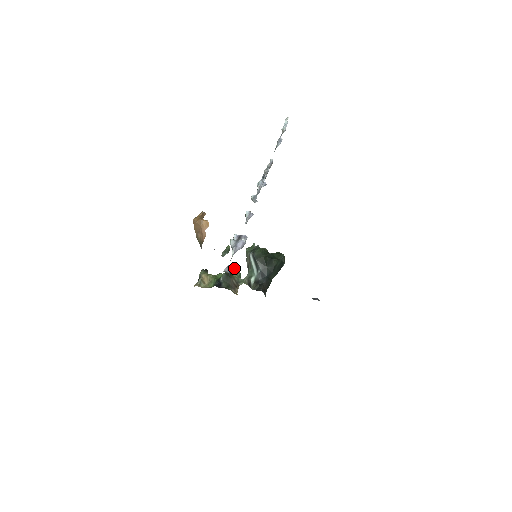
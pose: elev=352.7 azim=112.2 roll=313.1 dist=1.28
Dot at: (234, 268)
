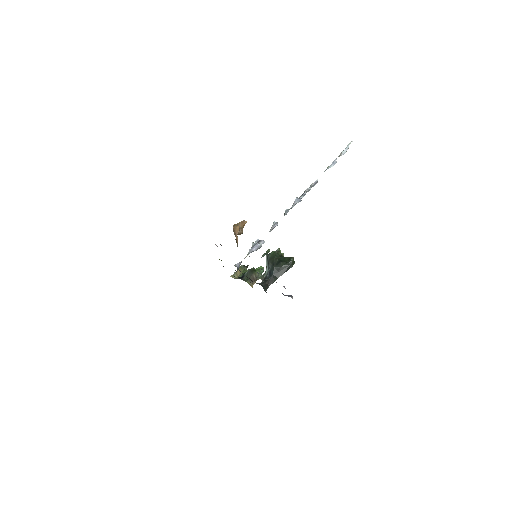
Dot at: (261, 266)
